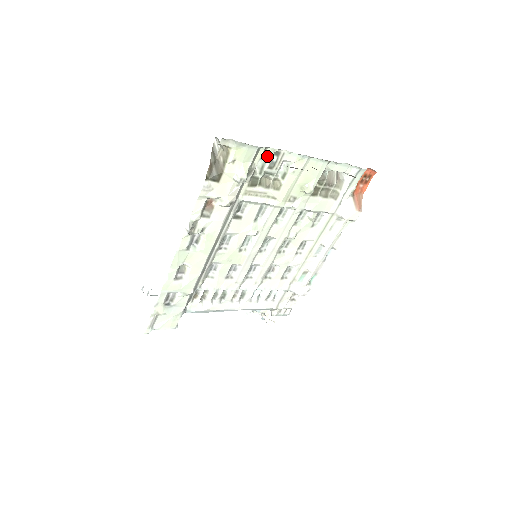
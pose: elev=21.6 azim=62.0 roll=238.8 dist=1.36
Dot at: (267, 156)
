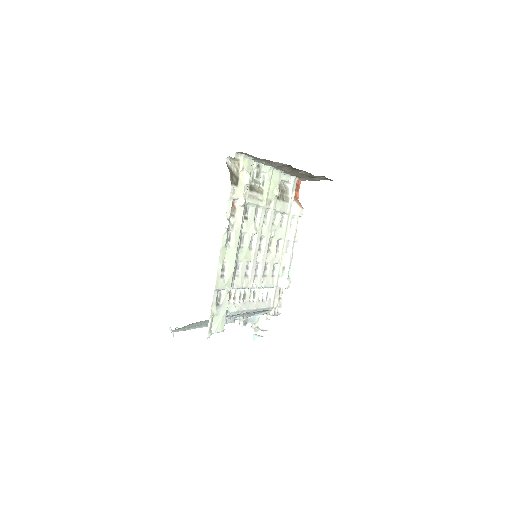
Dot at: (254, 168)
